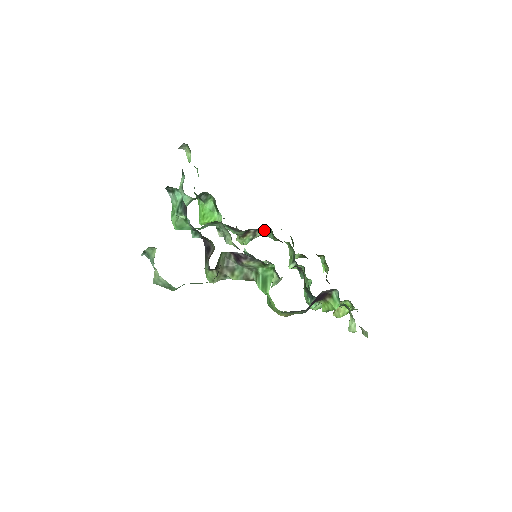
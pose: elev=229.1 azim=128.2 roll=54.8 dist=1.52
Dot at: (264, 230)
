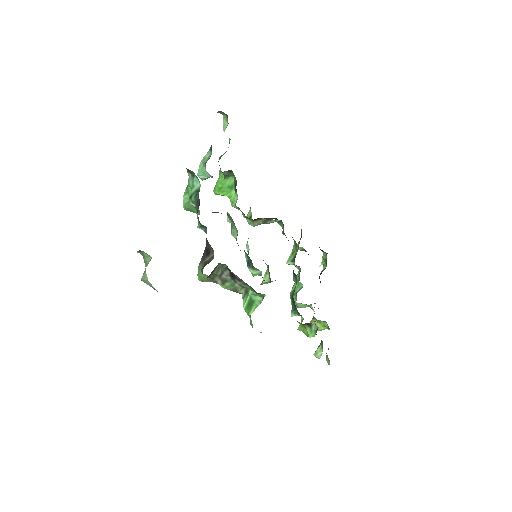
Dot at: (276, 221)
